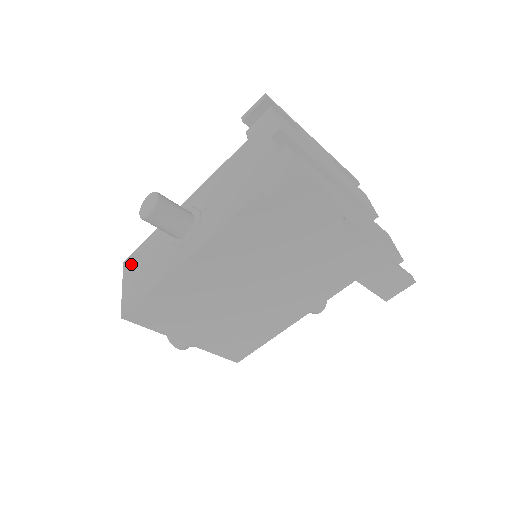
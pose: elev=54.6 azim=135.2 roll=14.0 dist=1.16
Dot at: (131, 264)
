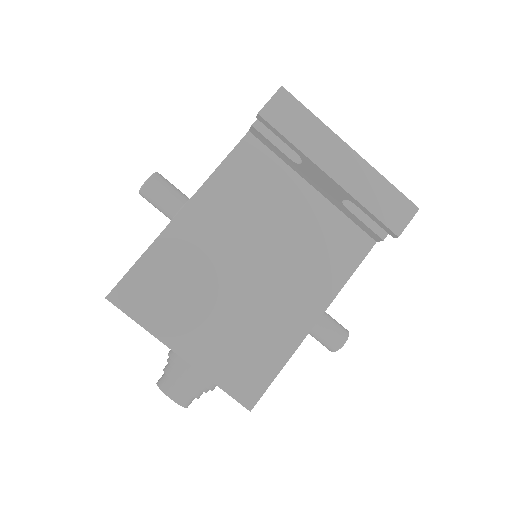
Dot at: occluded
